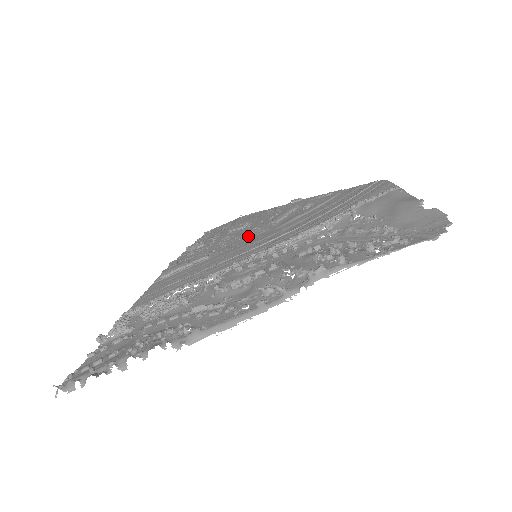
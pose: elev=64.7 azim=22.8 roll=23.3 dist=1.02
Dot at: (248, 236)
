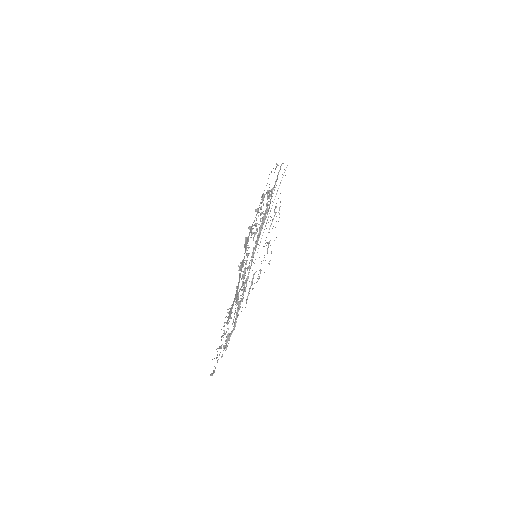
Dot at: occluded
